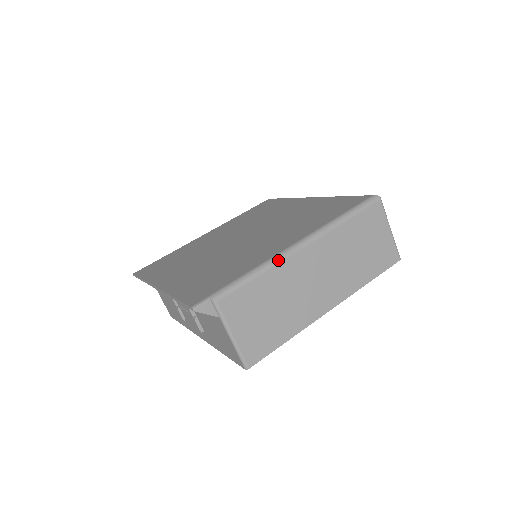
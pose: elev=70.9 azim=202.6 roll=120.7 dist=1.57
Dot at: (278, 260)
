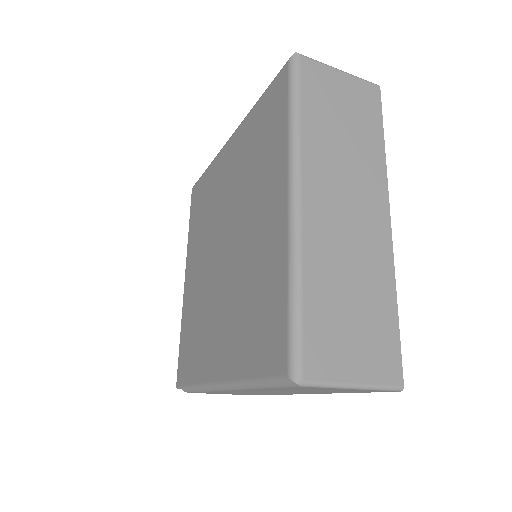
Dot at: (211, 390)
